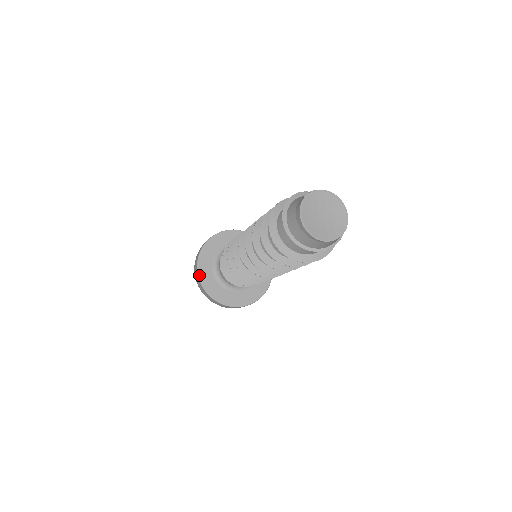
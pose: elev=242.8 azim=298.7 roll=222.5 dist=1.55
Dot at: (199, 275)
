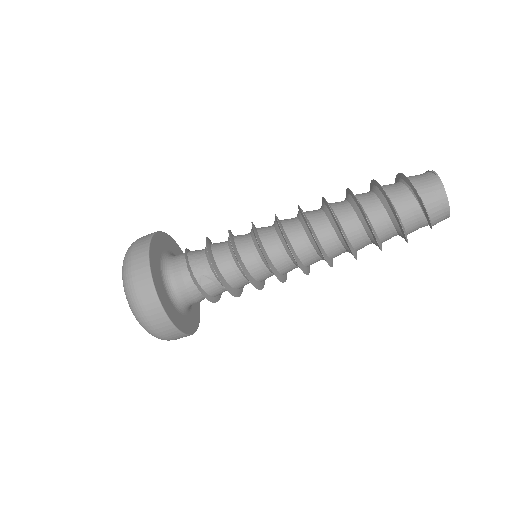
Dot at: (158, 295)
